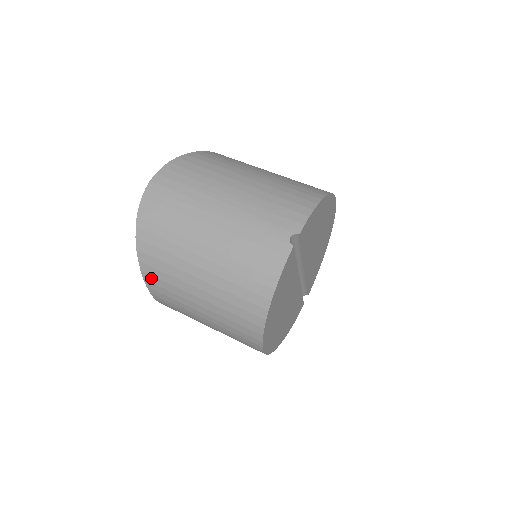
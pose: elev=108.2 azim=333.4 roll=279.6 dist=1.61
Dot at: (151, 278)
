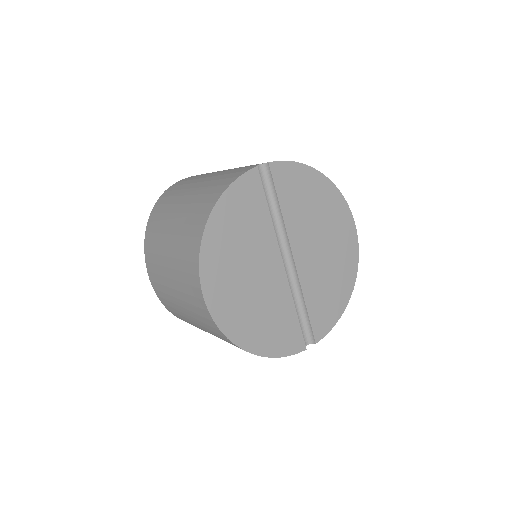
Dot at: (149, 236)
